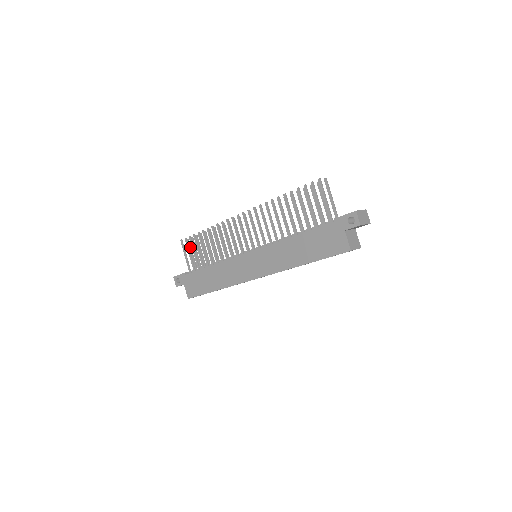
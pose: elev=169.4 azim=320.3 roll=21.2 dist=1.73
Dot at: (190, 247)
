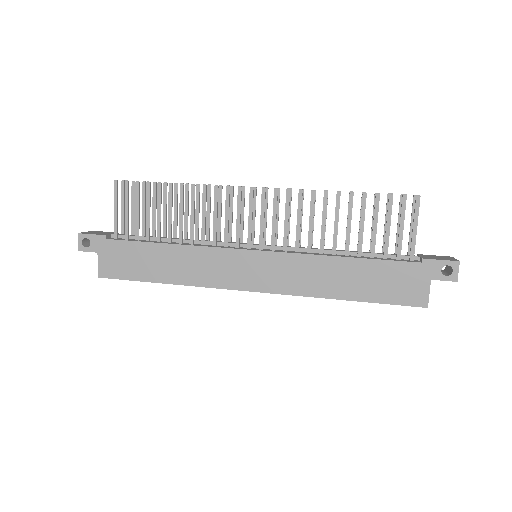
Dot at: (124, 195)
